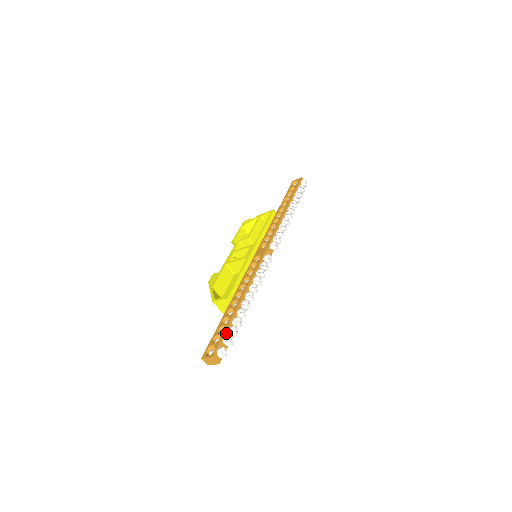
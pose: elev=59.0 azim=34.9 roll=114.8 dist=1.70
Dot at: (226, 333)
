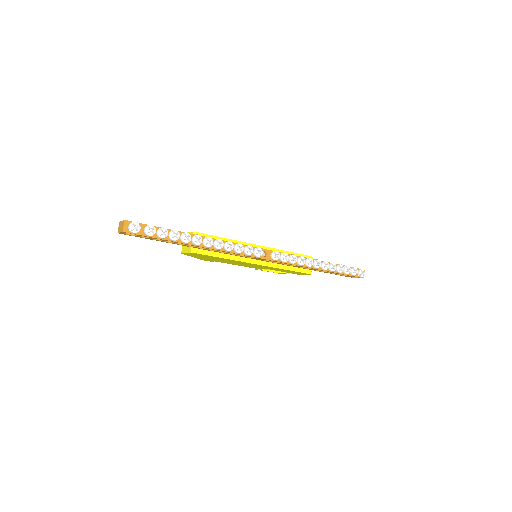
Dot at: (157, 228)
